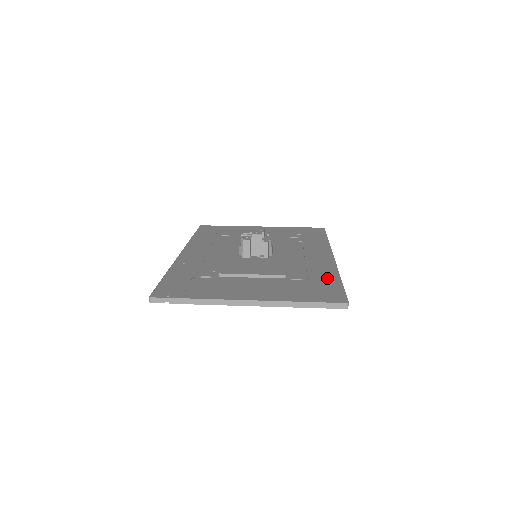
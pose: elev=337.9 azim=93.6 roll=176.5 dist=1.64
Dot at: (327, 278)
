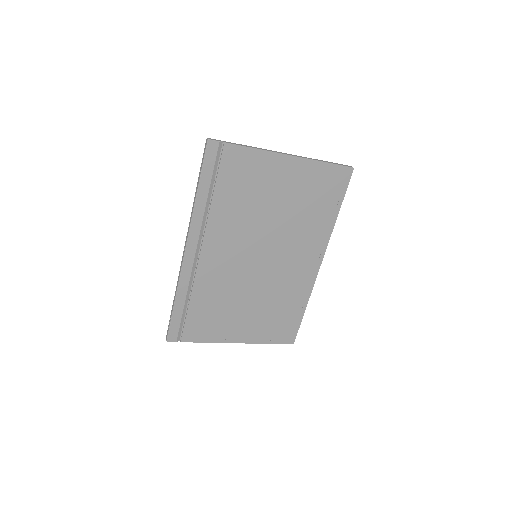
Dot at: occluded
